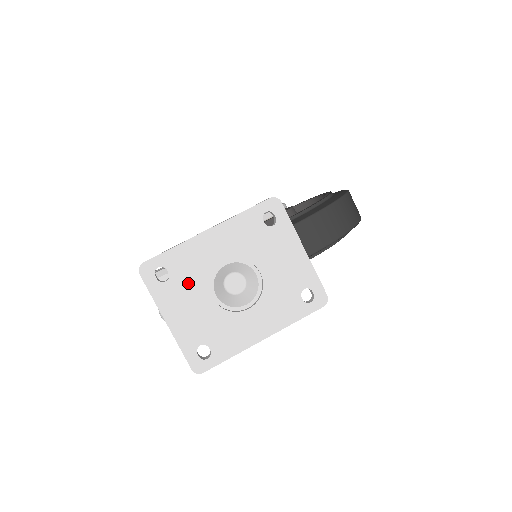
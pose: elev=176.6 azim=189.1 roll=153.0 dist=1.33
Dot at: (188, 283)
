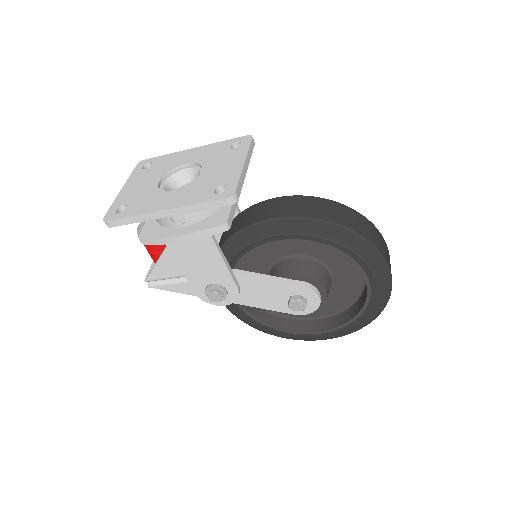
Dot at: (155, 171)
